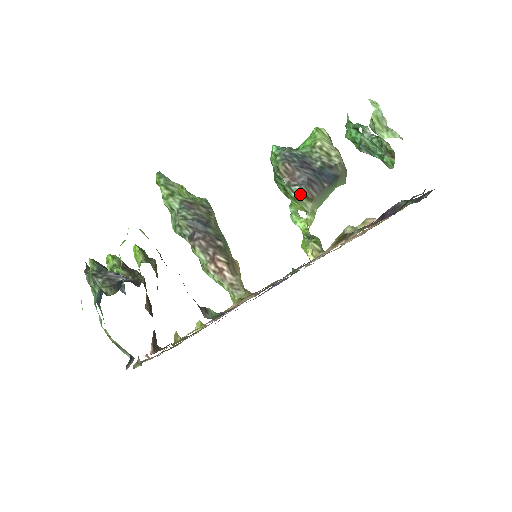
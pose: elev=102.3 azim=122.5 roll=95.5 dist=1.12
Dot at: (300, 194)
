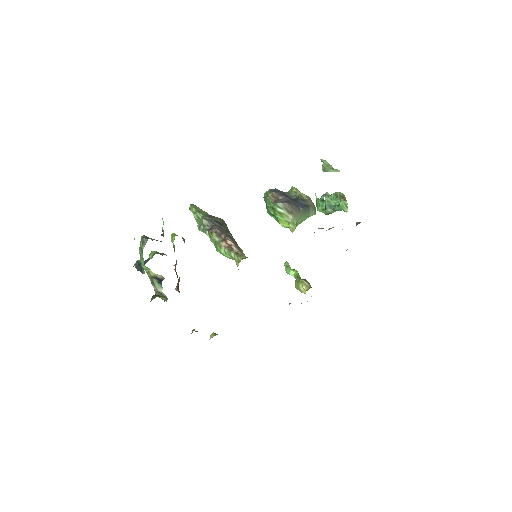
Dot at: (283, 208)
